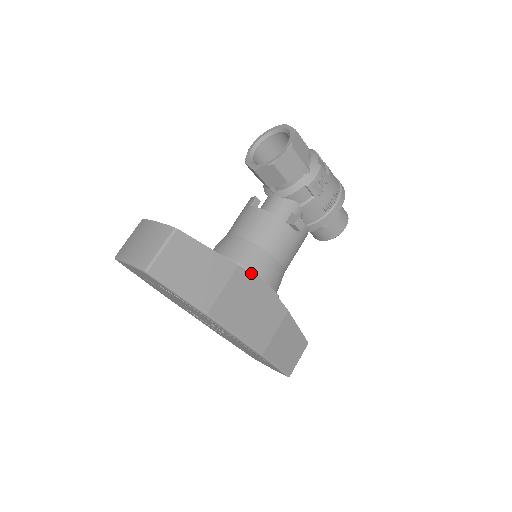
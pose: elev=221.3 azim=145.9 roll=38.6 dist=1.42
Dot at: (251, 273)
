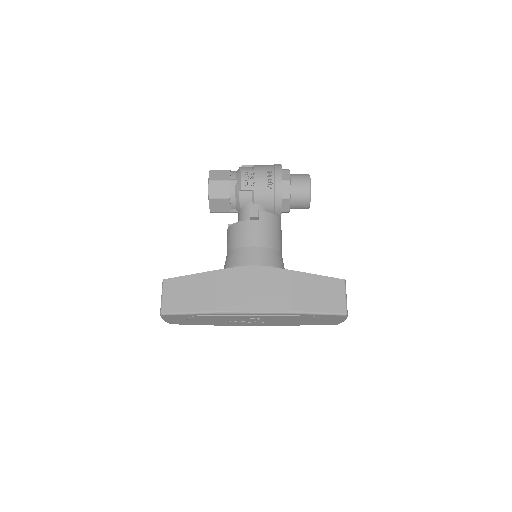
Dot at: (232, 268)
